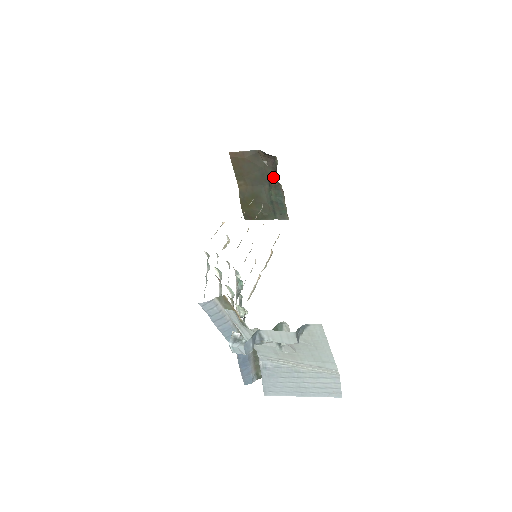
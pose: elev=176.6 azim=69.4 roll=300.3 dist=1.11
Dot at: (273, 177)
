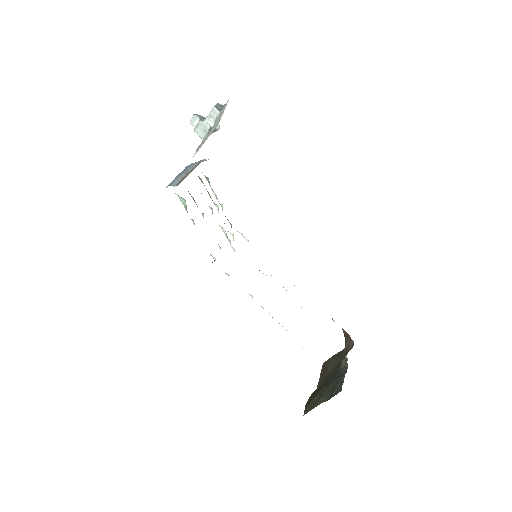
Dot at: occluded
